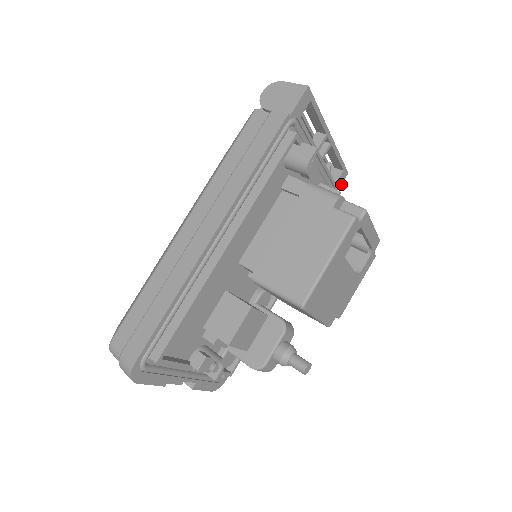
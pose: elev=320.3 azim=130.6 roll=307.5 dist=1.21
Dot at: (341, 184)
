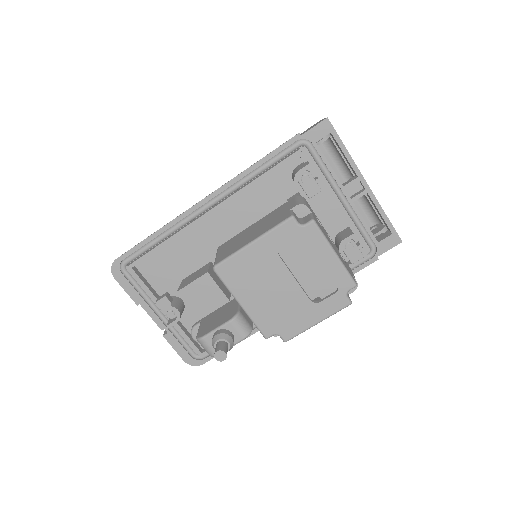
Dot at: (389, 249)
